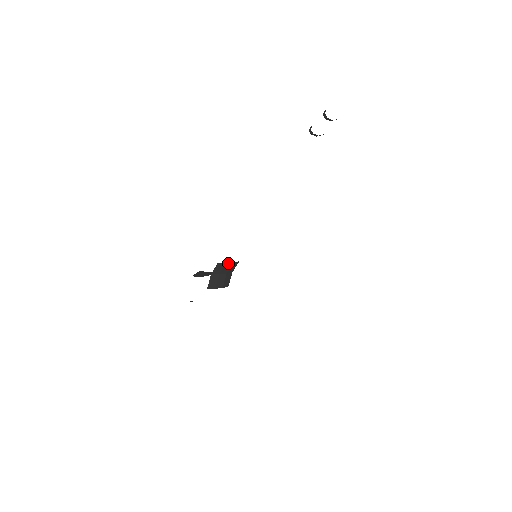
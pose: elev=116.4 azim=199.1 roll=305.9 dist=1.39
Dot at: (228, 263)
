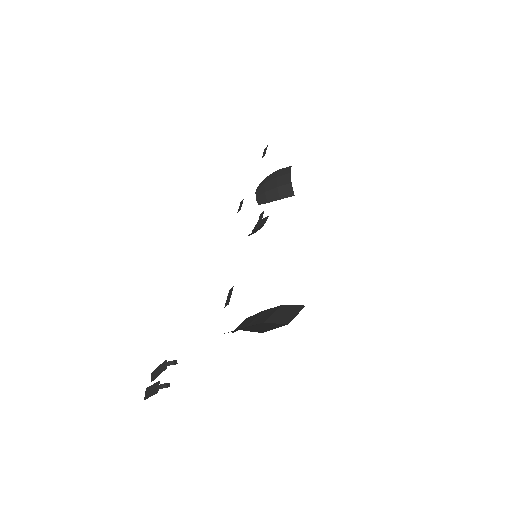
Dot at: occluded
